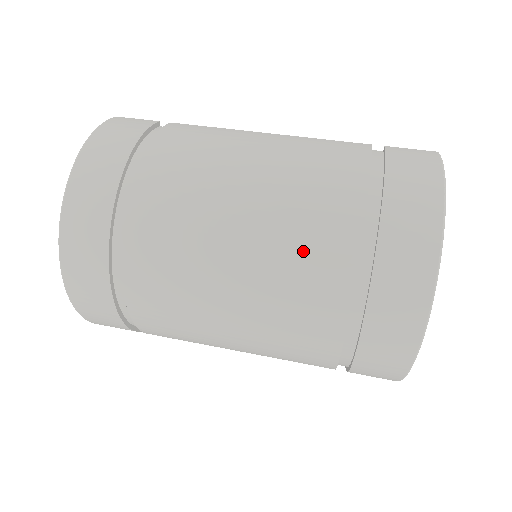
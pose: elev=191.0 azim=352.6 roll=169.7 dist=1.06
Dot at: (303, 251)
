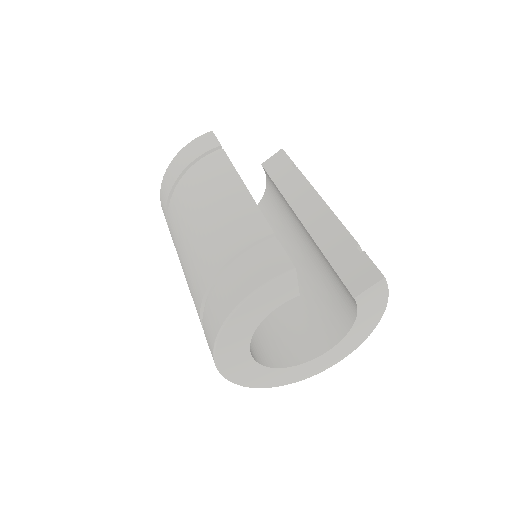
Dot at: (192, 281)
